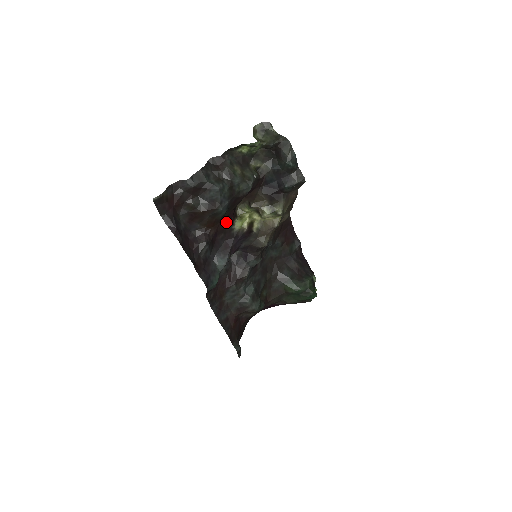
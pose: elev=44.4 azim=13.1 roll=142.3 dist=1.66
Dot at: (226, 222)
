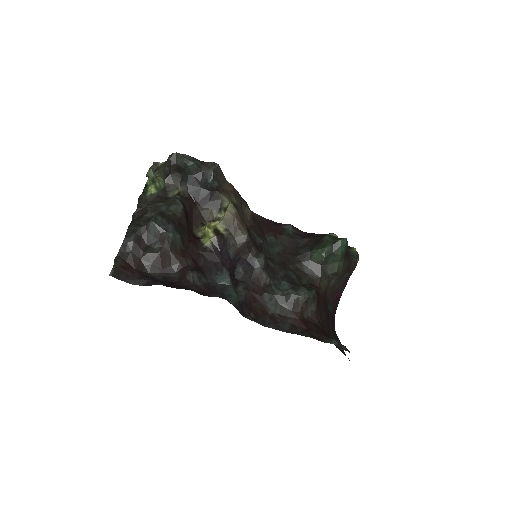
Dot at: (193, 246)
